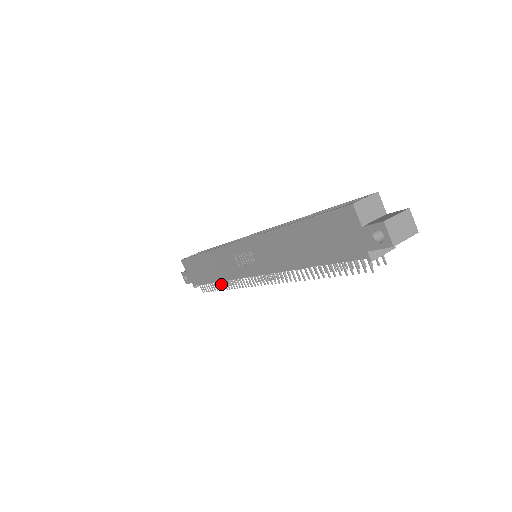
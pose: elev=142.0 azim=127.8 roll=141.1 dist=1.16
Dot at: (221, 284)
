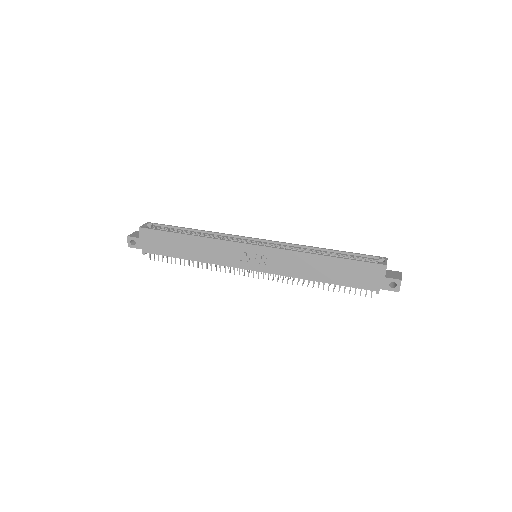
Dot at: occluded
